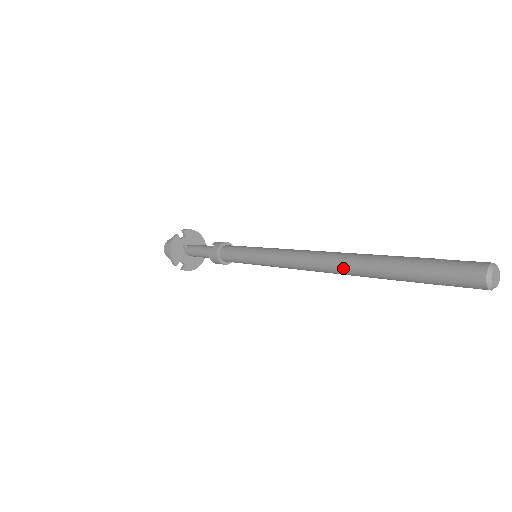
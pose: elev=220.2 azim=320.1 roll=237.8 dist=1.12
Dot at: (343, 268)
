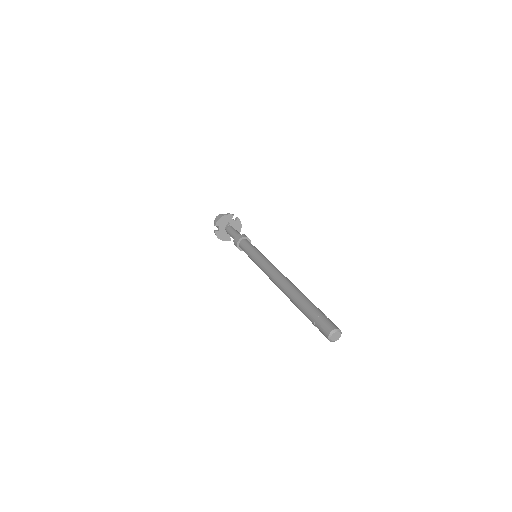
Dot at: (287, 287)
